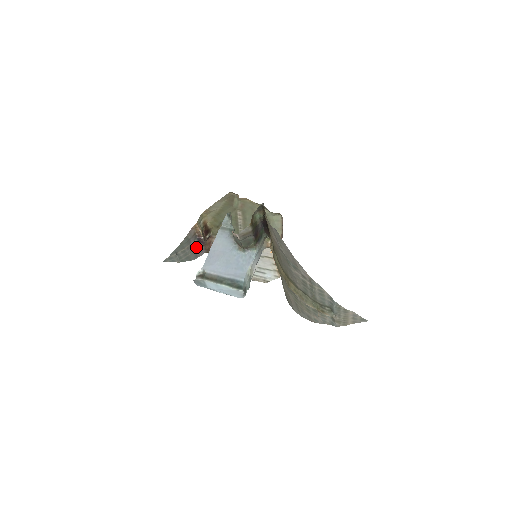
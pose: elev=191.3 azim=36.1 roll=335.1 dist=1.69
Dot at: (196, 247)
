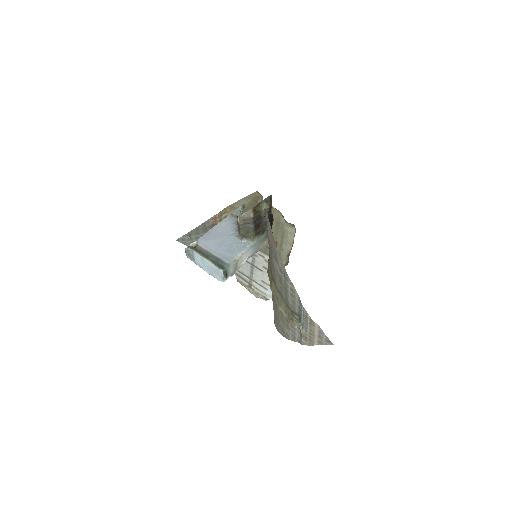
Dot at: occluded
